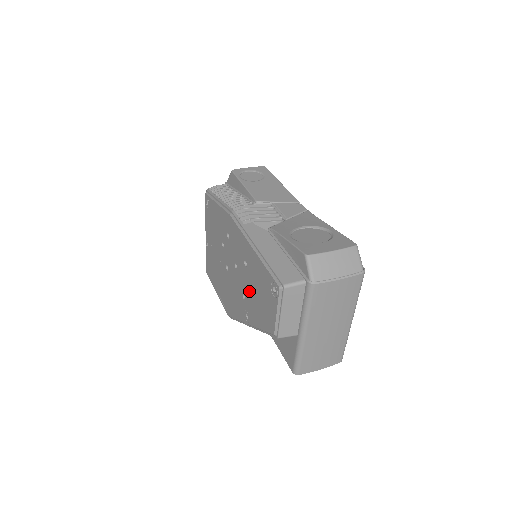
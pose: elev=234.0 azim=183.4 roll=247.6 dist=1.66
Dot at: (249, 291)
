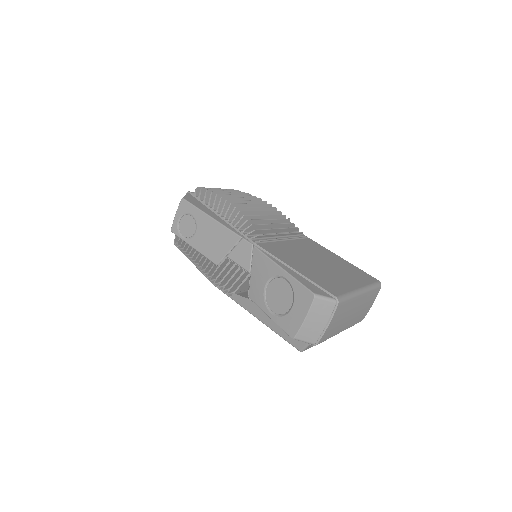
Dot at: occluded
